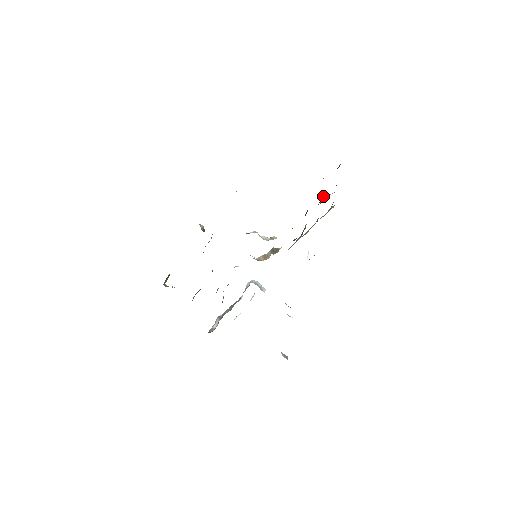
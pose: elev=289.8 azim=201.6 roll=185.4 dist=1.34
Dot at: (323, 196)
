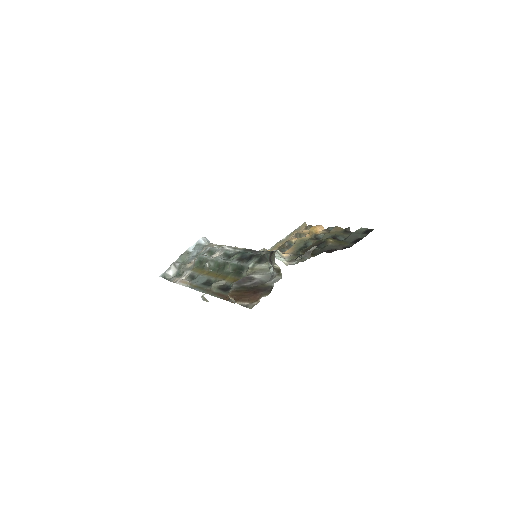
Dot at: occluded
